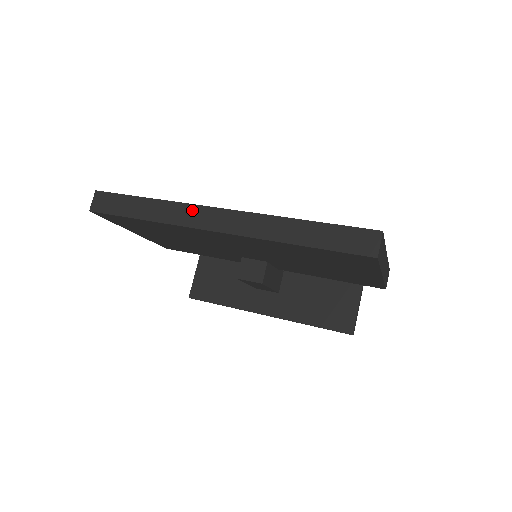
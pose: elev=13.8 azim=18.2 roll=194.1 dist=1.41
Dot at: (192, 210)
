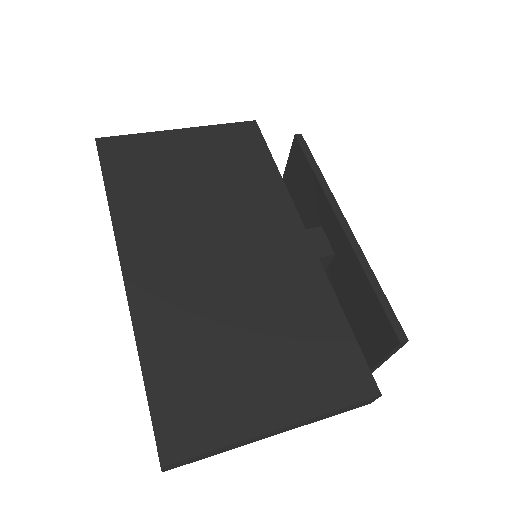
Dot at: (116, 244)
